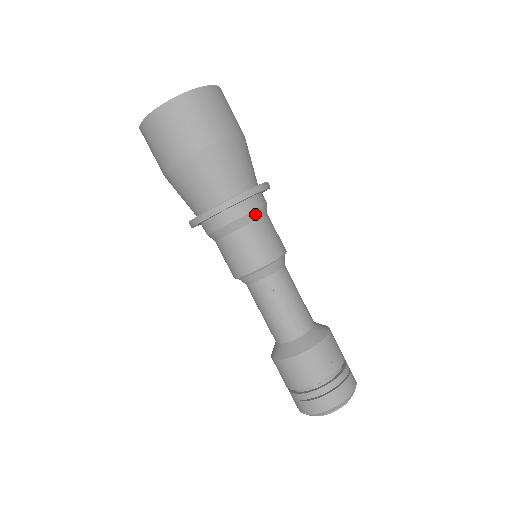
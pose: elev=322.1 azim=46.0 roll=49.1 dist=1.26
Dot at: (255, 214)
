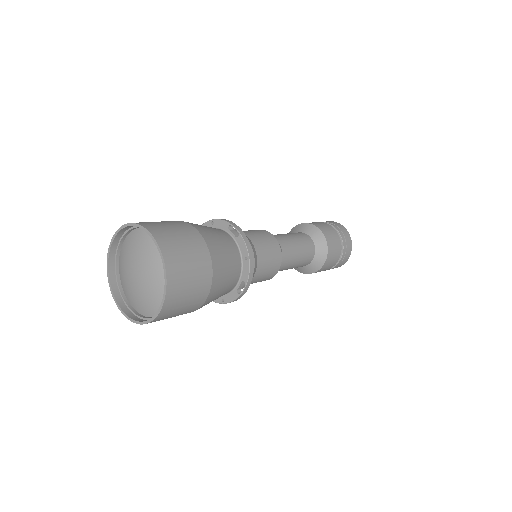
Dot at: (255, 257)
